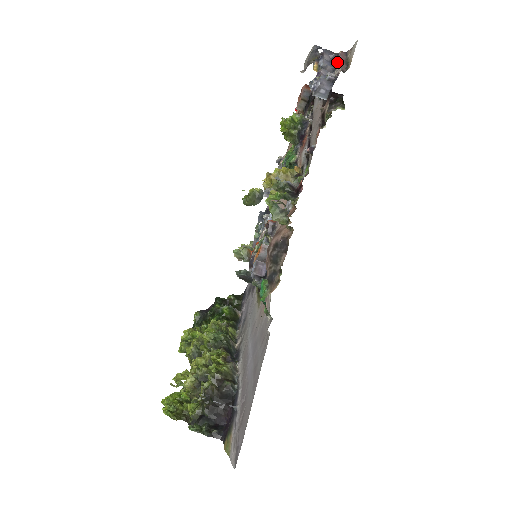
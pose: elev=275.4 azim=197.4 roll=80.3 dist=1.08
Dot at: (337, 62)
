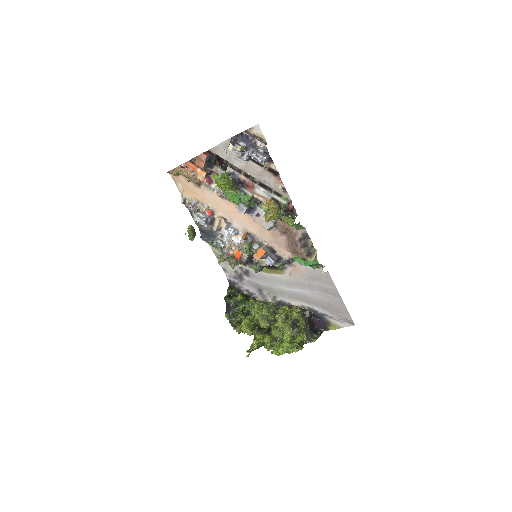
Dot at: (251, 140)
